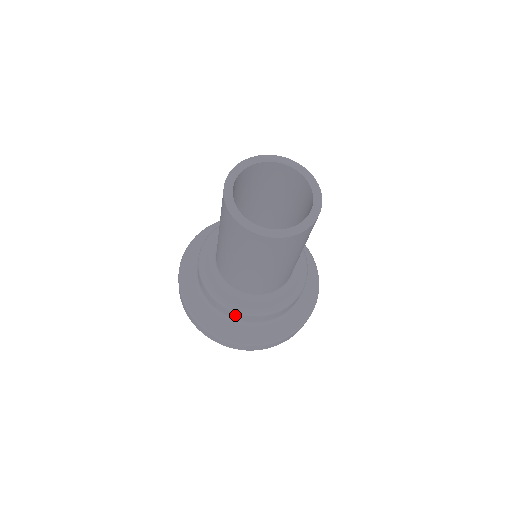
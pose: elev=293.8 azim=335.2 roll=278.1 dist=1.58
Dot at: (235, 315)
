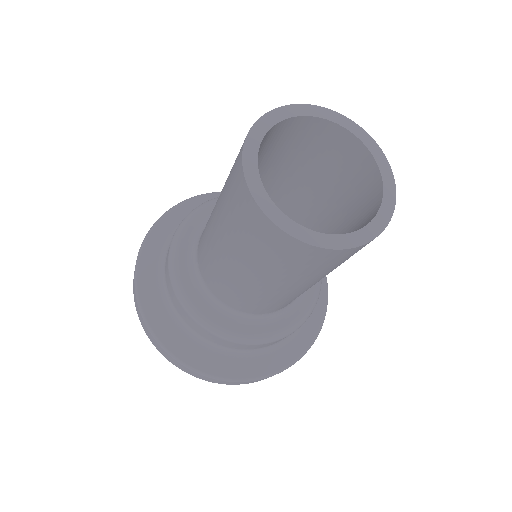
Dot at: occluded
